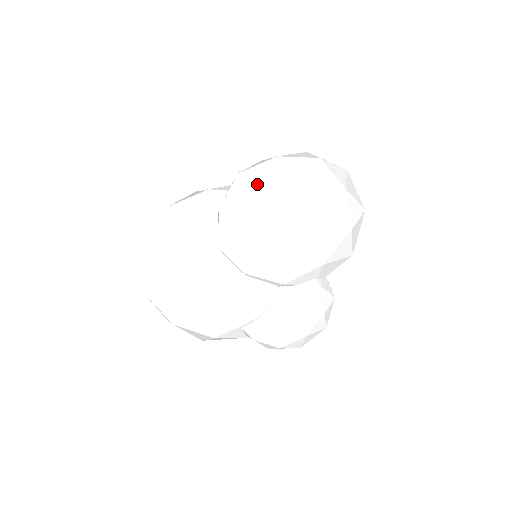
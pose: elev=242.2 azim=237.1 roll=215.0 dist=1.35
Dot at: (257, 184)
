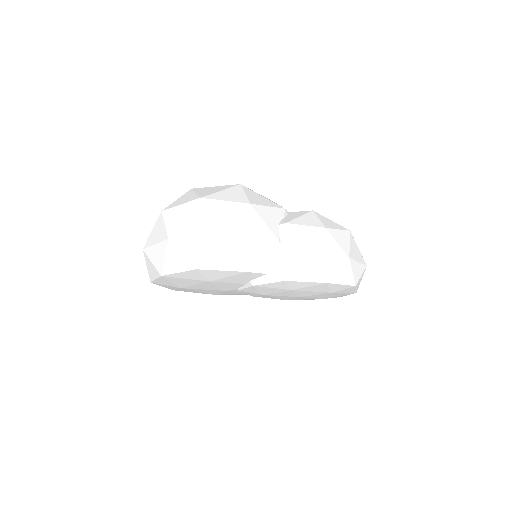
Dot at: (297, 289)
